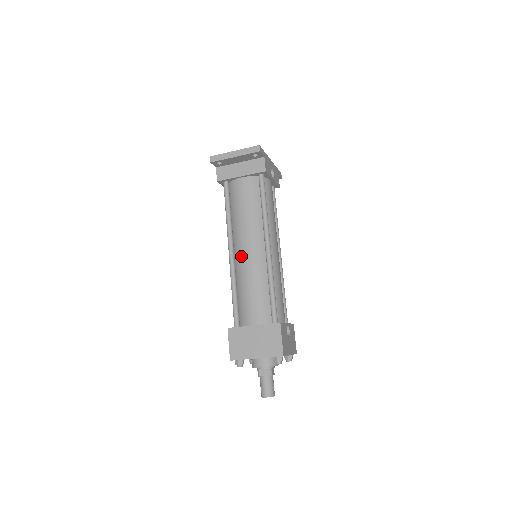
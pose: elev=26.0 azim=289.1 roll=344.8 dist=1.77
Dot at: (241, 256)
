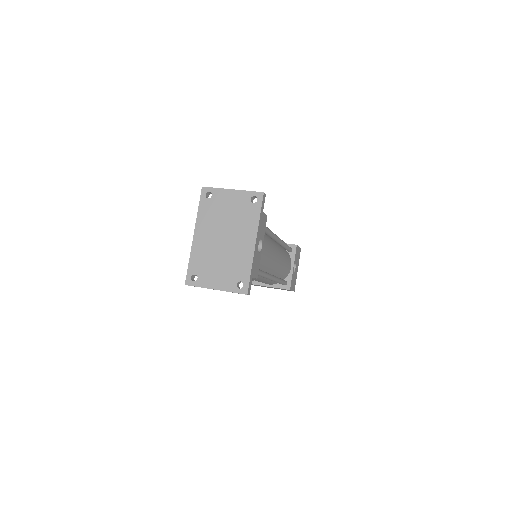
Dot at: occluded
